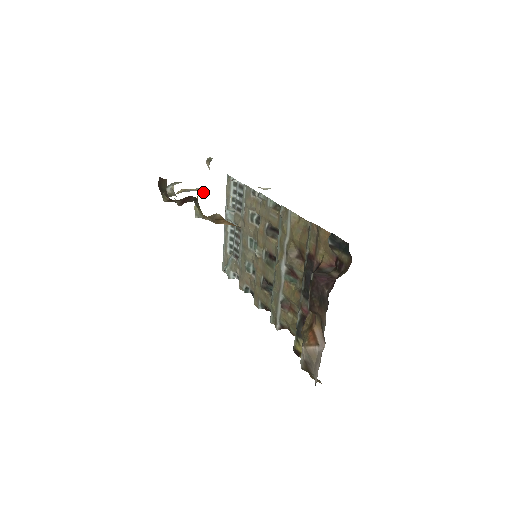
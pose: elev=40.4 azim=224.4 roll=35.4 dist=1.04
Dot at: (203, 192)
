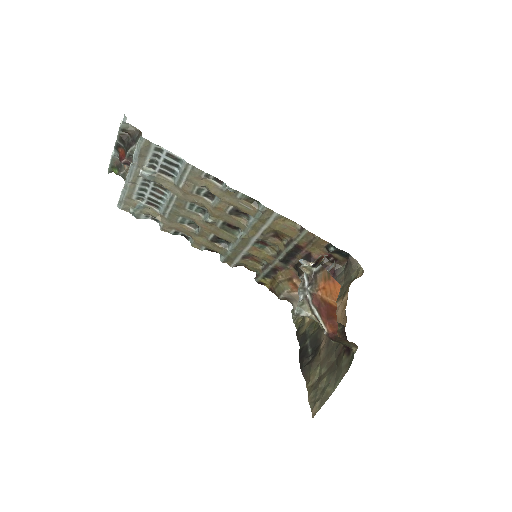
Dot at: occluded
